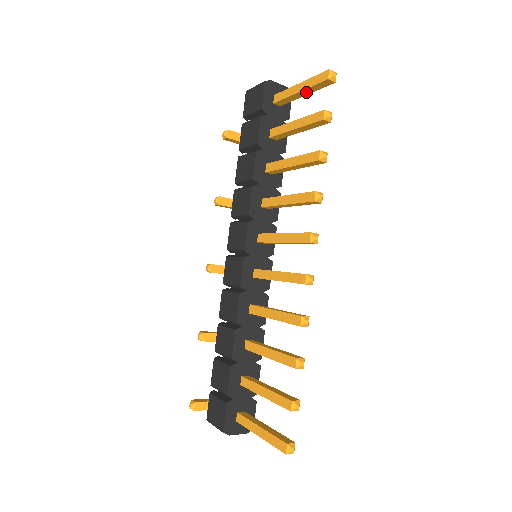
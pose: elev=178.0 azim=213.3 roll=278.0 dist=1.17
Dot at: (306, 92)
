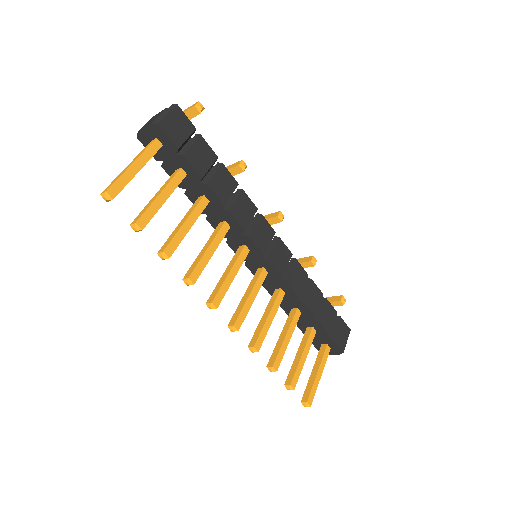
Dot at: (134, 175)
